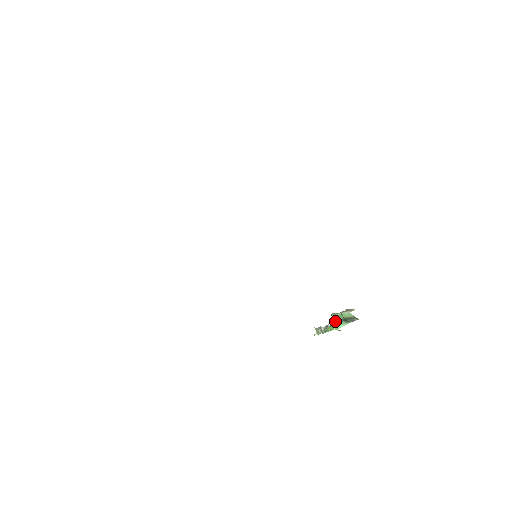
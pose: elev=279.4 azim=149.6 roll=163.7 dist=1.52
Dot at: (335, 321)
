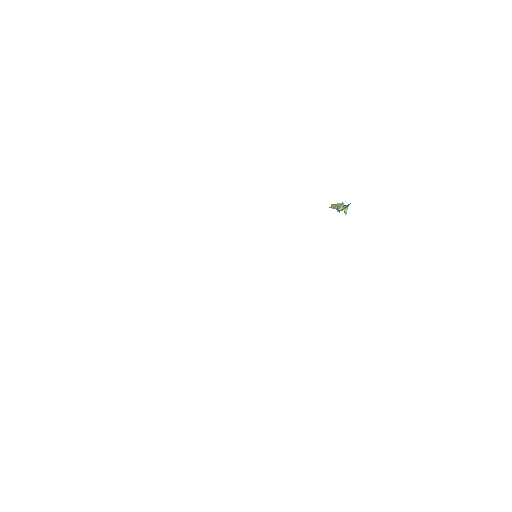
Dot at: occluded
